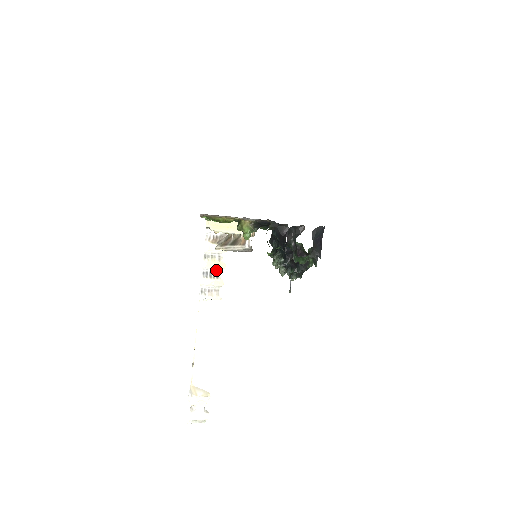
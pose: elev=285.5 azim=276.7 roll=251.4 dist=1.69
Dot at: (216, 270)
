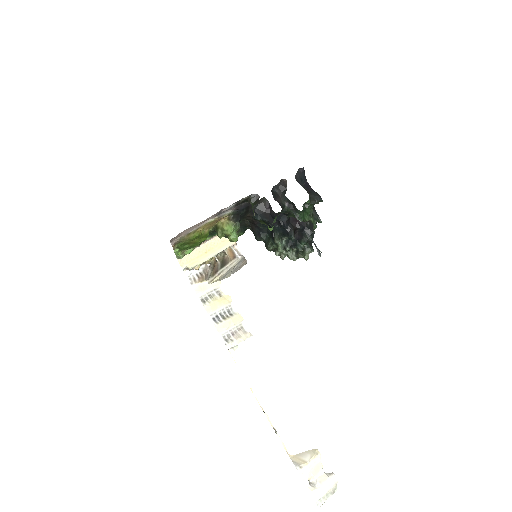
Dot at: (224, 308)
